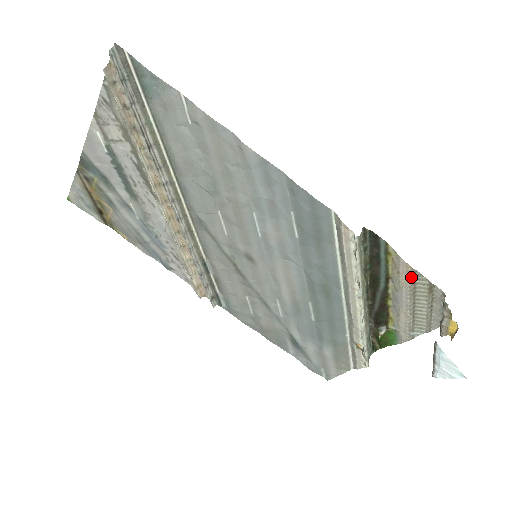
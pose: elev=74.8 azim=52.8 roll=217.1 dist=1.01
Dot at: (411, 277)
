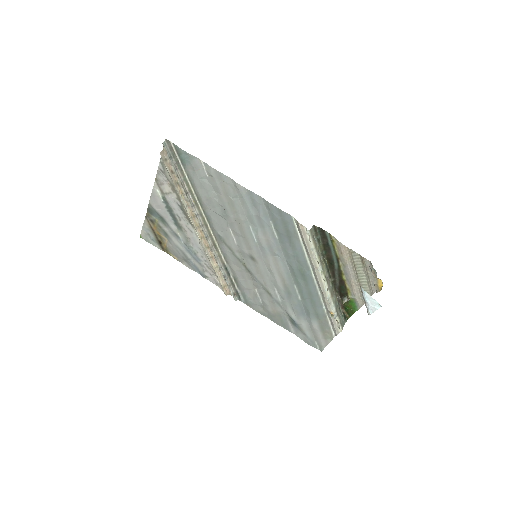
Dot at: (349, 254)
